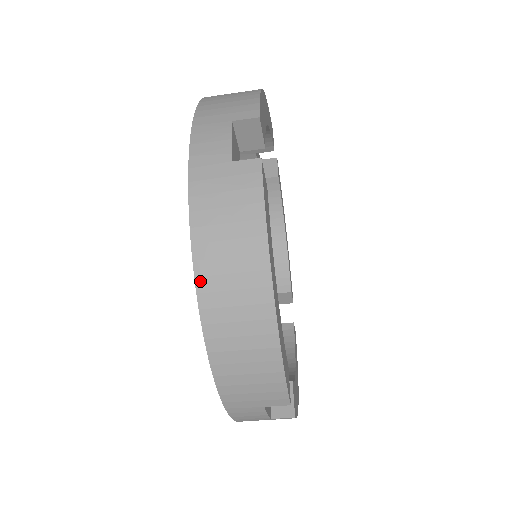
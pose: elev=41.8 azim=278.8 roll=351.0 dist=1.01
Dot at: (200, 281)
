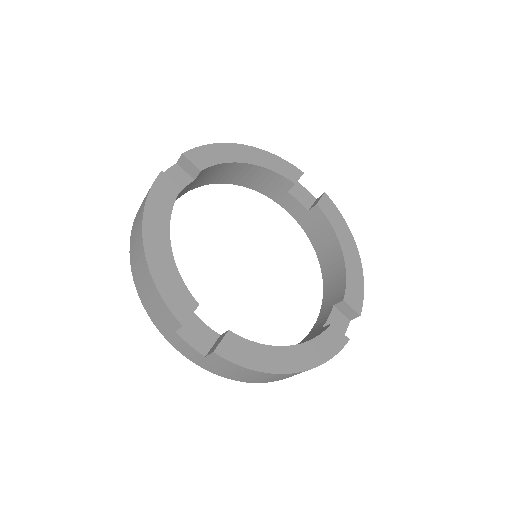
Dot at: (258, 382)
